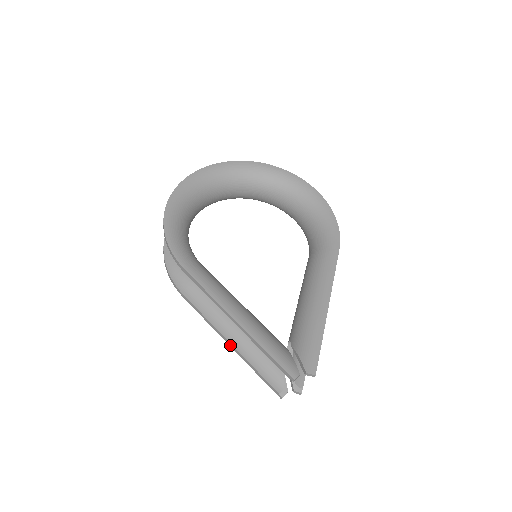
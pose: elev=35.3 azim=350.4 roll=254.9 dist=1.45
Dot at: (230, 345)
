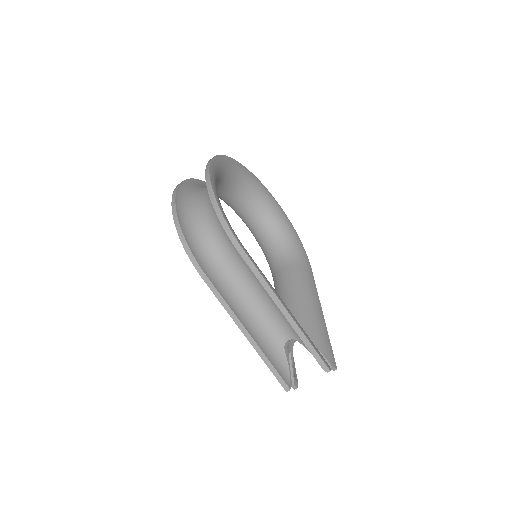
Dot at: (247, 336)
